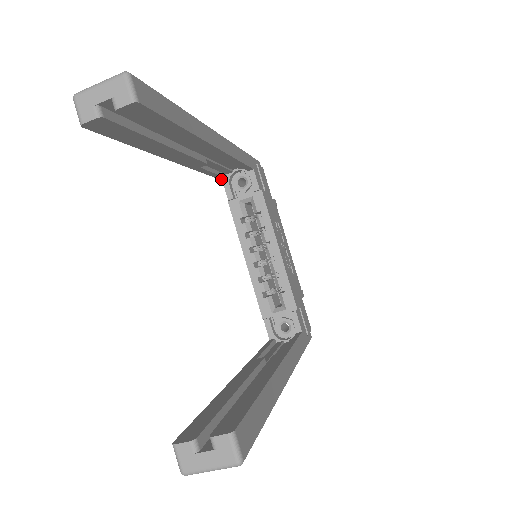
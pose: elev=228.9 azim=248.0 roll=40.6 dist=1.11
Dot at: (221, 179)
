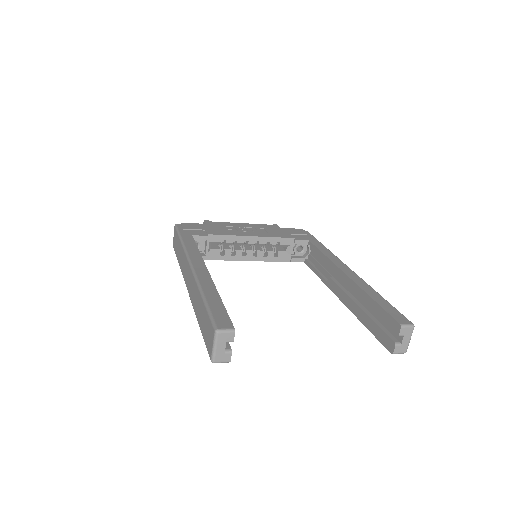
Dot at: occluded
